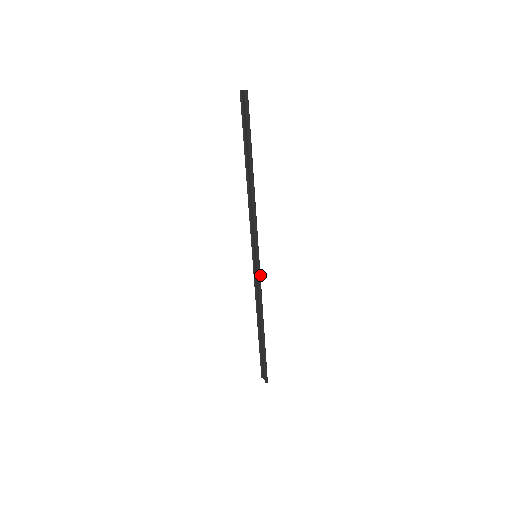
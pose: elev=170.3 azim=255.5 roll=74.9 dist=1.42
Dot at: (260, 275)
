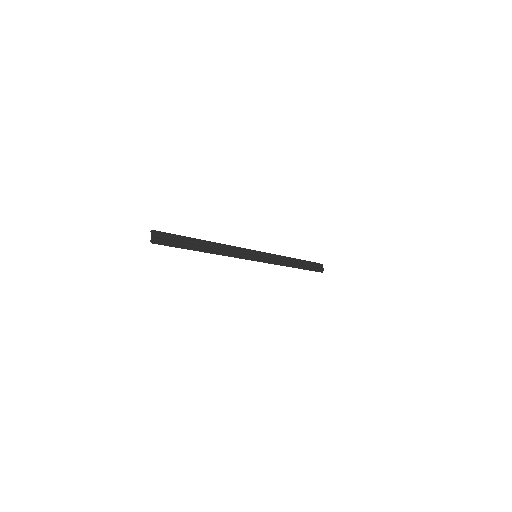
Dot at: (267, 260)
